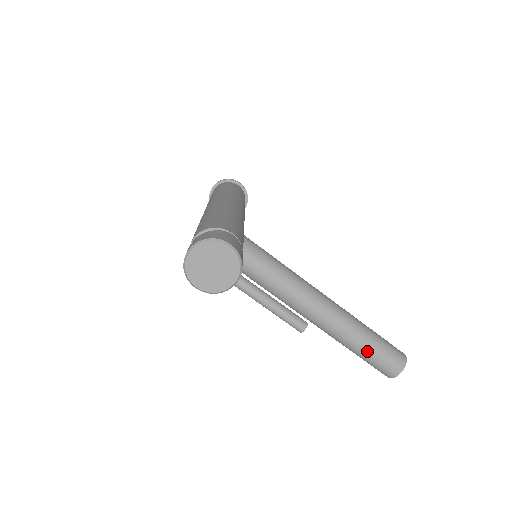
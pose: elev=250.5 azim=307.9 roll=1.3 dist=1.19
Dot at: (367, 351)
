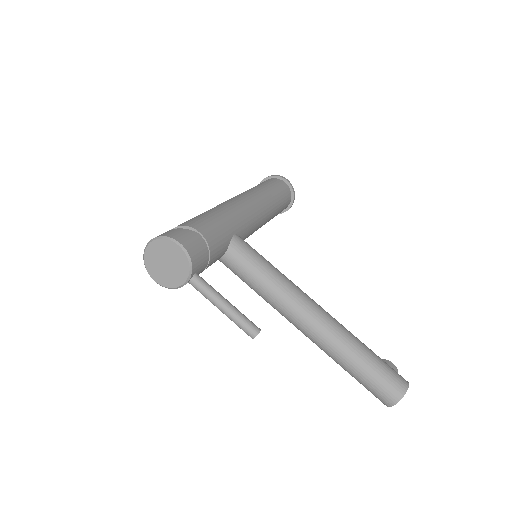
Dot at: (357, 372)
